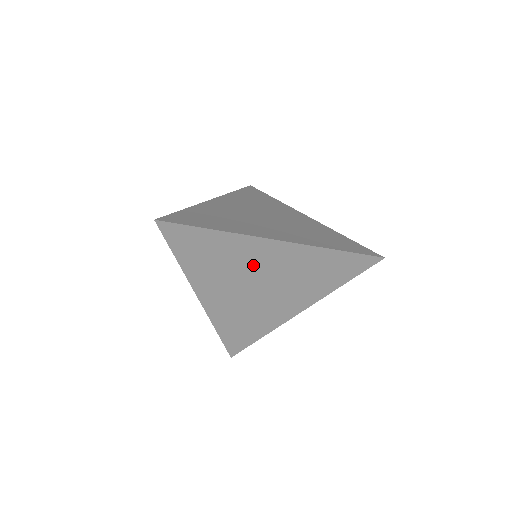
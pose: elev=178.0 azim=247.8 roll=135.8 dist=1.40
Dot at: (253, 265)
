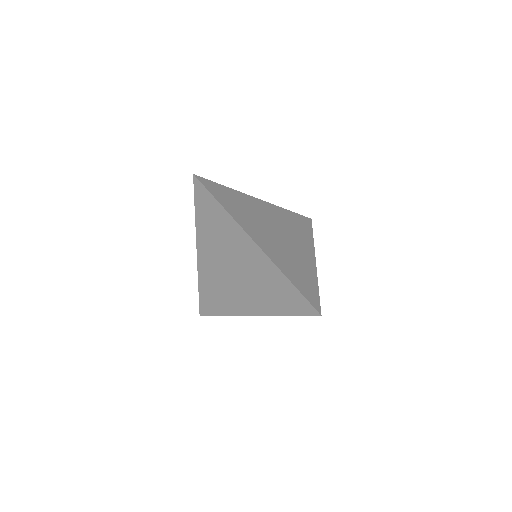
Dot at: (236, 251)
